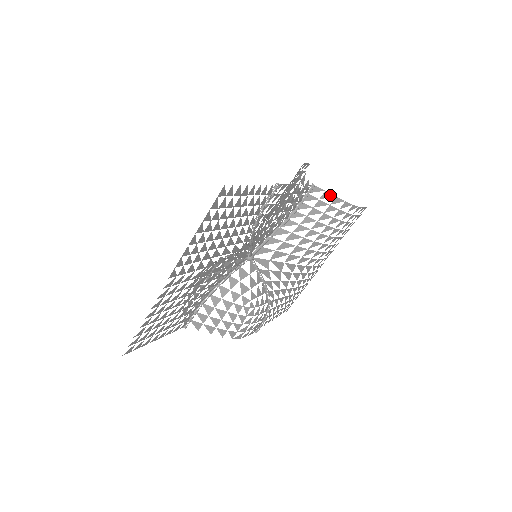
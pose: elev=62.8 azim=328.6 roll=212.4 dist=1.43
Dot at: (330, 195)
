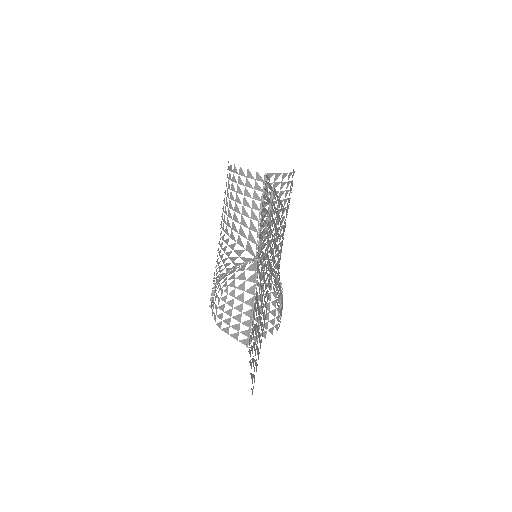
Dot at: (279, 174)
